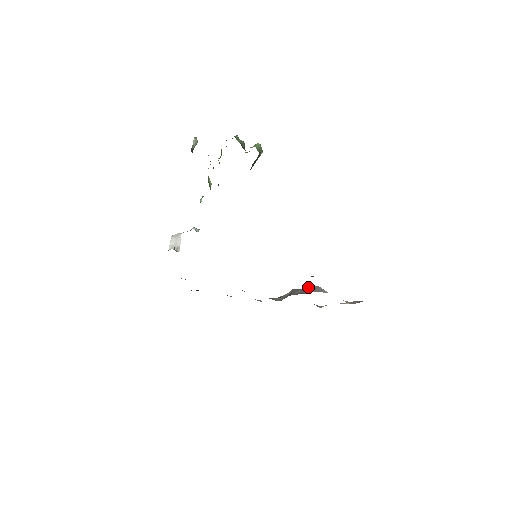
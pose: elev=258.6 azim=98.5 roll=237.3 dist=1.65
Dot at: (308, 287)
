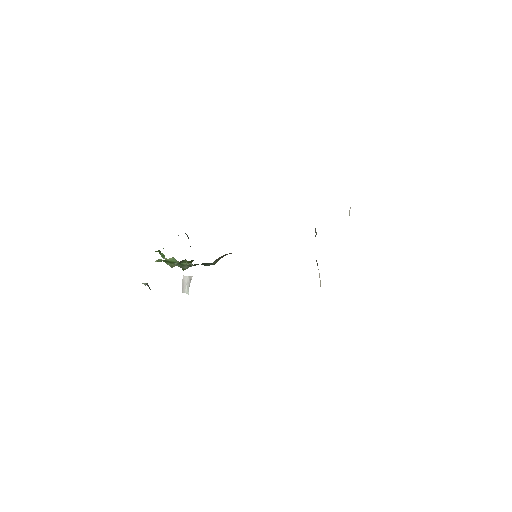
Dot at: occluded
